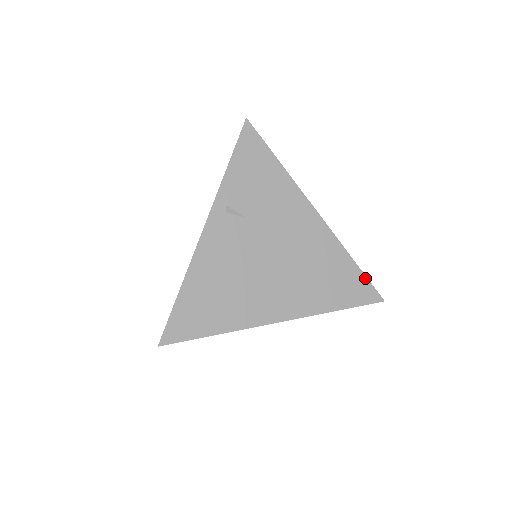
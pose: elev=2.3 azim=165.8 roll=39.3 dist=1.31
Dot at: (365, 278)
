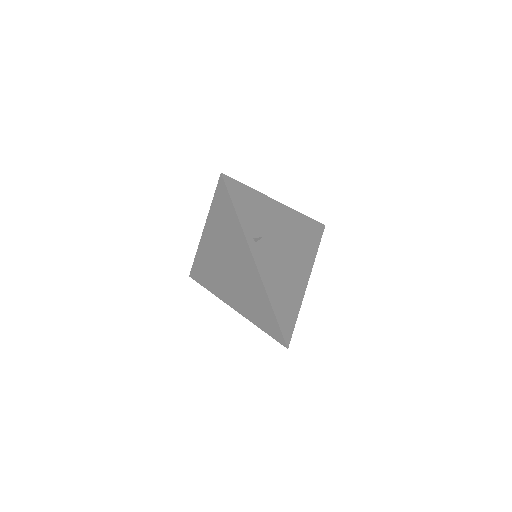
Dot at: (314, 221)
